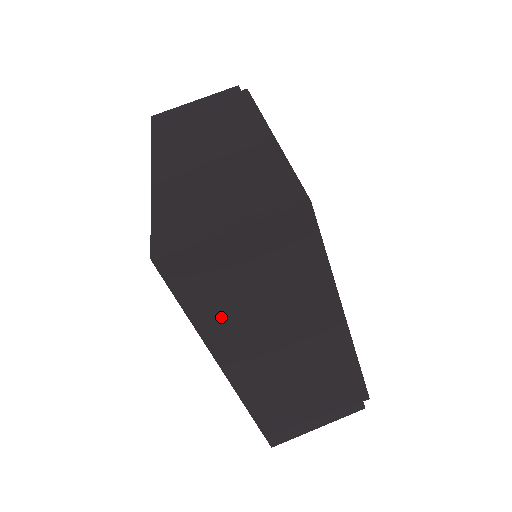
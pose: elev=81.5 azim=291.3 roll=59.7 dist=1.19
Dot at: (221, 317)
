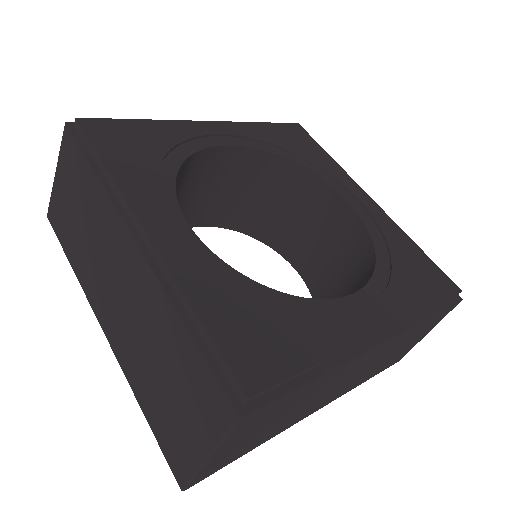
Dot at: (272, 432)
